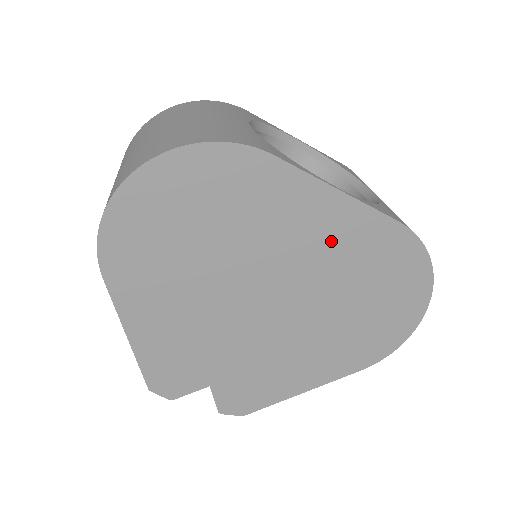
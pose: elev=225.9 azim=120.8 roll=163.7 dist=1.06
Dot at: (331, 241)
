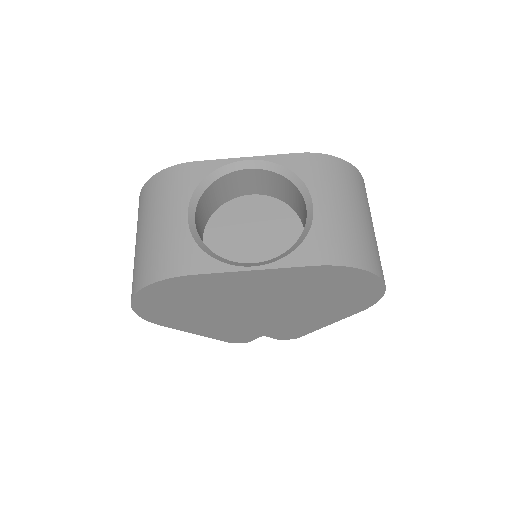
Dot at: (273, 285)
